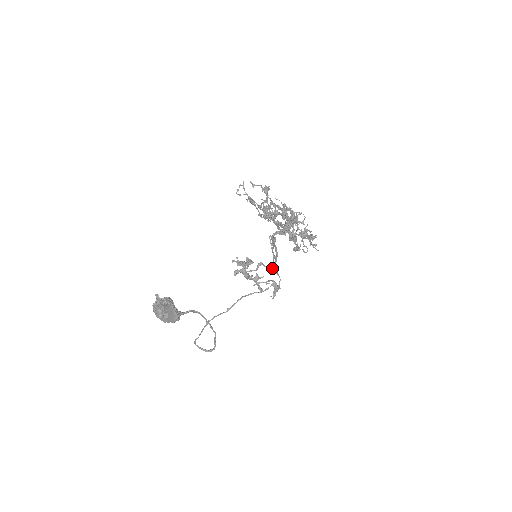
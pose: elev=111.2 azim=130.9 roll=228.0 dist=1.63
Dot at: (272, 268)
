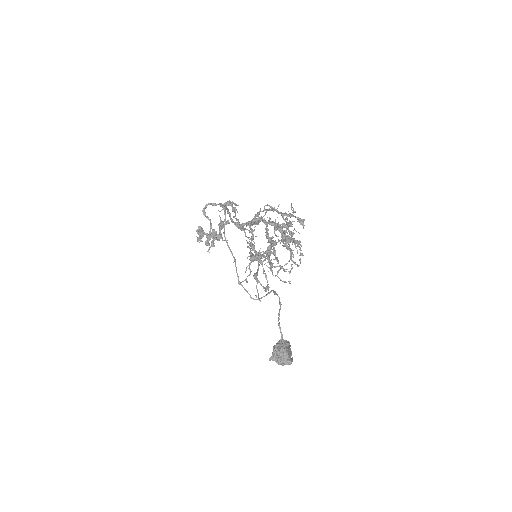
Dot at: occluded
